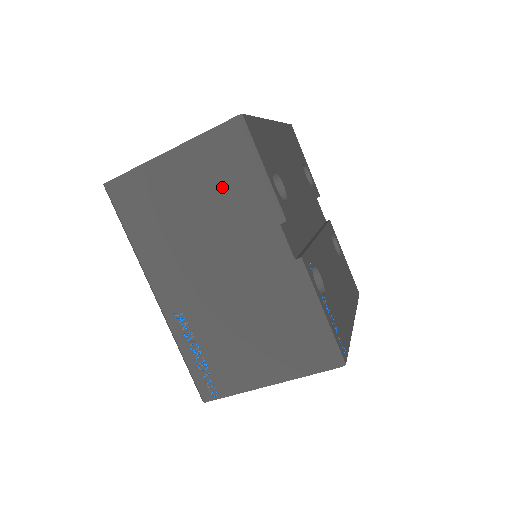
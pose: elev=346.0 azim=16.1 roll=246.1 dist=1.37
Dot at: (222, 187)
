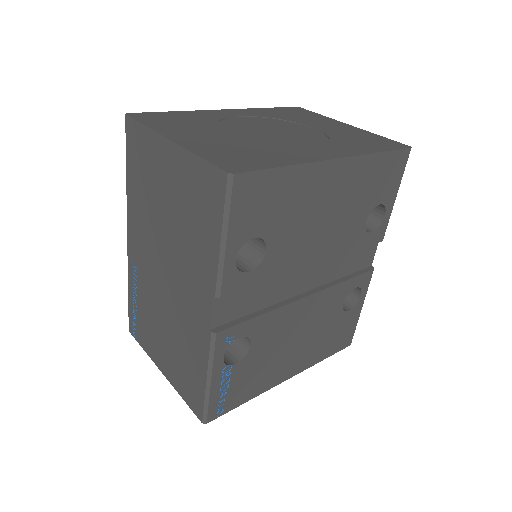
Dot at: (191, 217)
